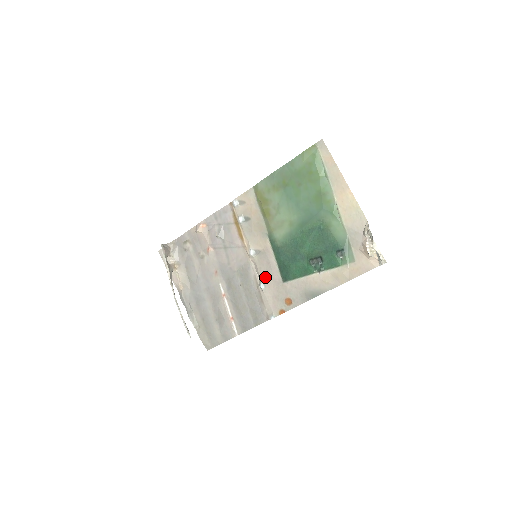
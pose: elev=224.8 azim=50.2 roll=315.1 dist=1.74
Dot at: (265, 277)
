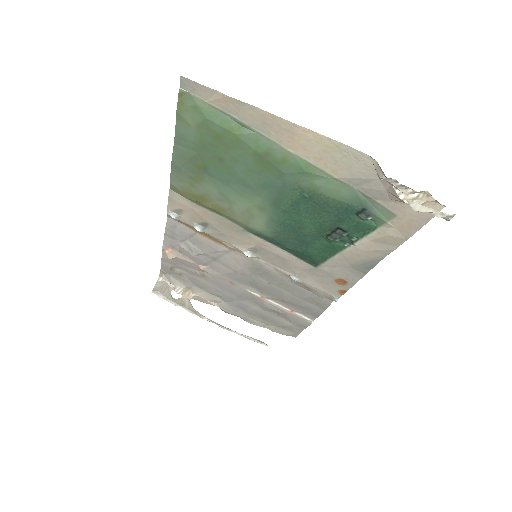
Dot at: (288, 270)
